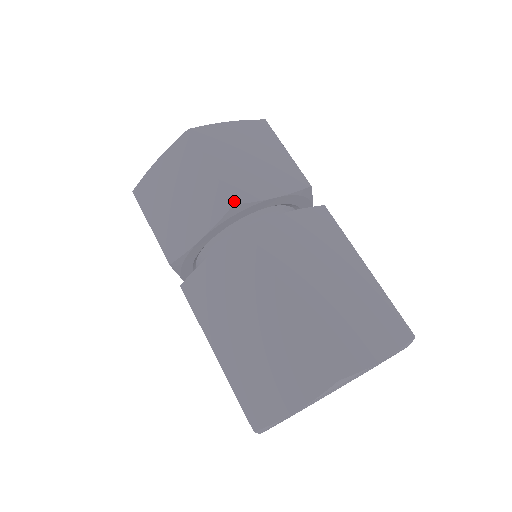
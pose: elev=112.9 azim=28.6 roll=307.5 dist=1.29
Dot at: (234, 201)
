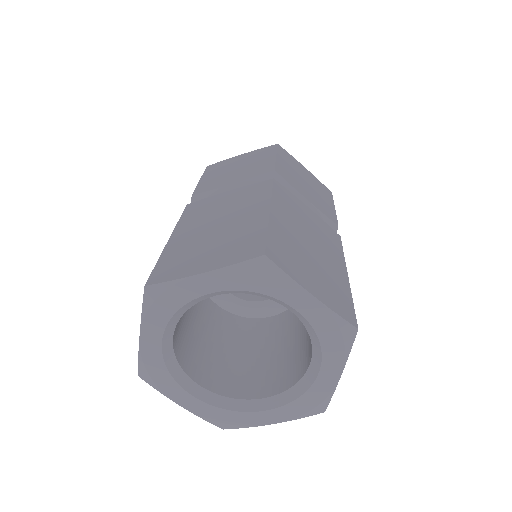
Dot at: (194, 193)
